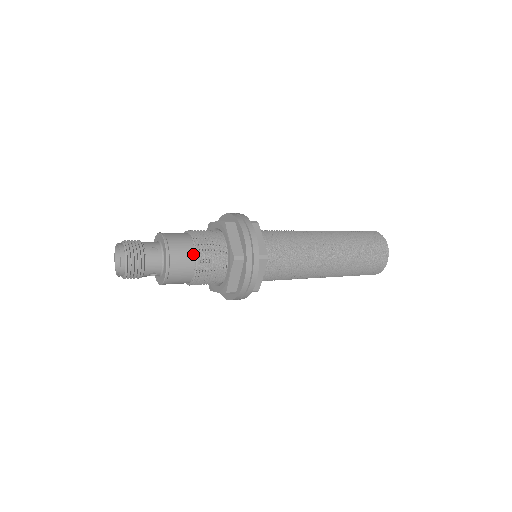
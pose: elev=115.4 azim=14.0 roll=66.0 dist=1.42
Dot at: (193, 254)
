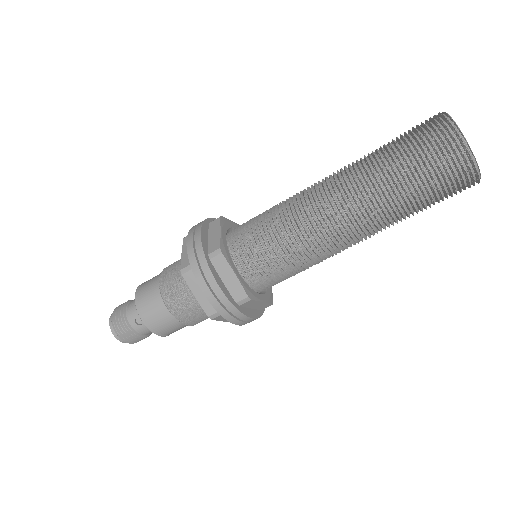
Dot at: (172, 317)
